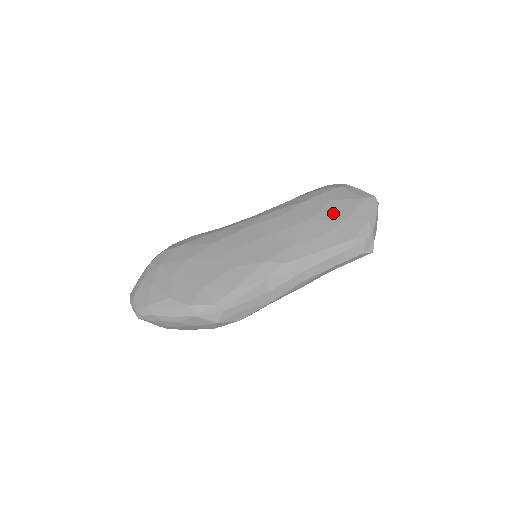
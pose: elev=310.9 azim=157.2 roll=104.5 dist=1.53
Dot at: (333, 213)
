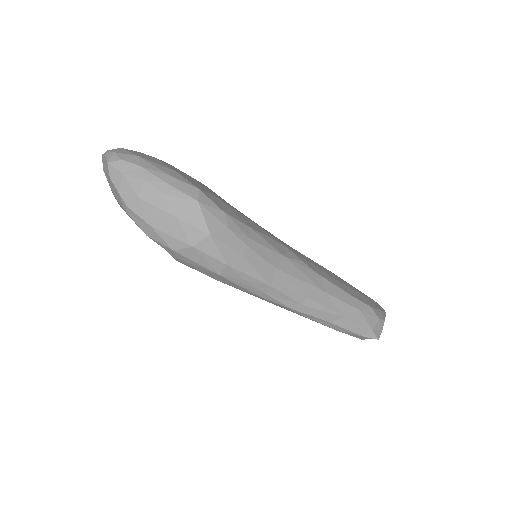
Dot at: occluded
